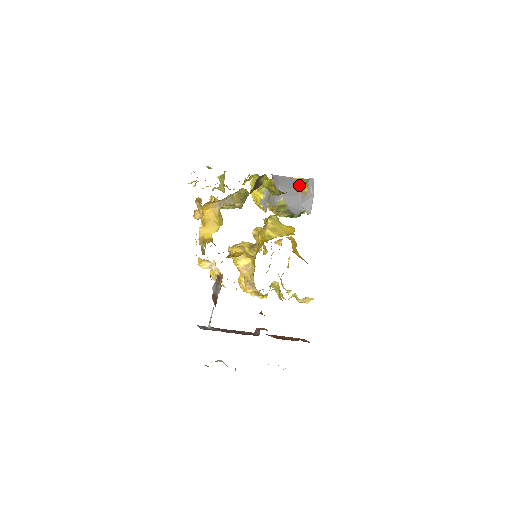
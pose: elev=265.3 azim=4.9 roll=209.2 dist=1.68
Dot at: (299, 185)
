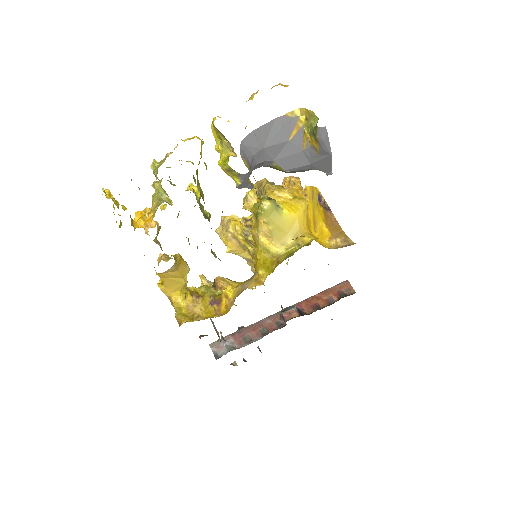
Dot at: (301, 129)
